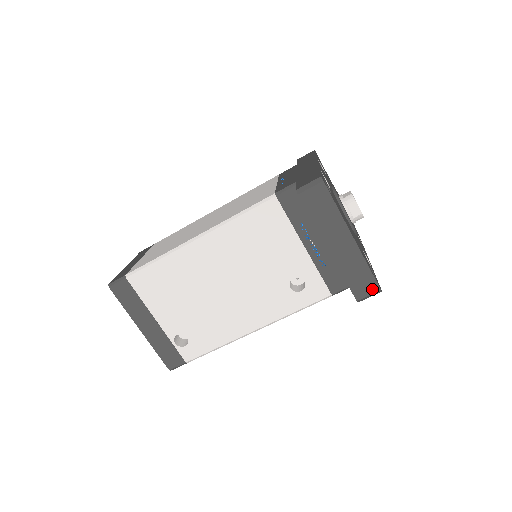
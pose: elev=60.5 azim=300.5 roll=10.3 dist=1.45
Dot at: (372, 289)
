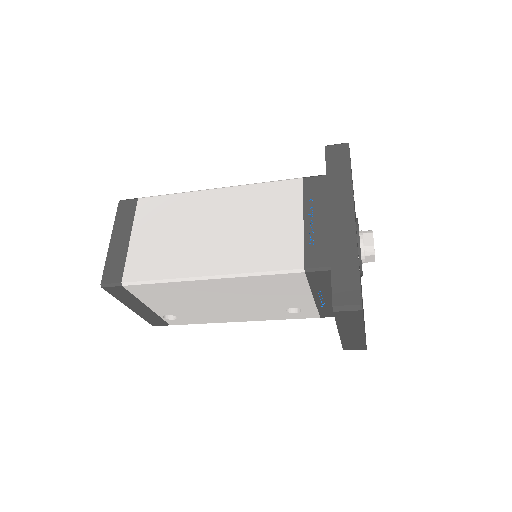
Dot at: (360, 349)
